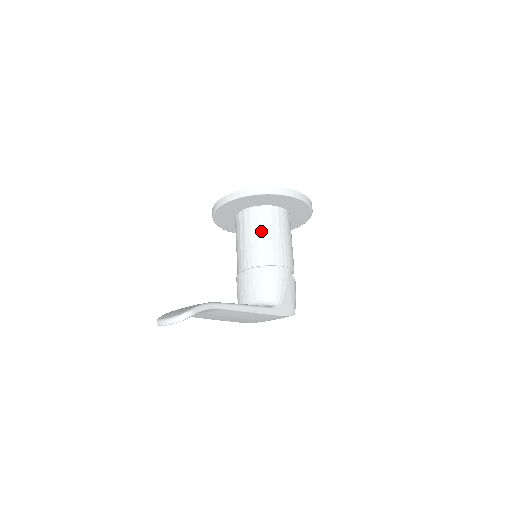
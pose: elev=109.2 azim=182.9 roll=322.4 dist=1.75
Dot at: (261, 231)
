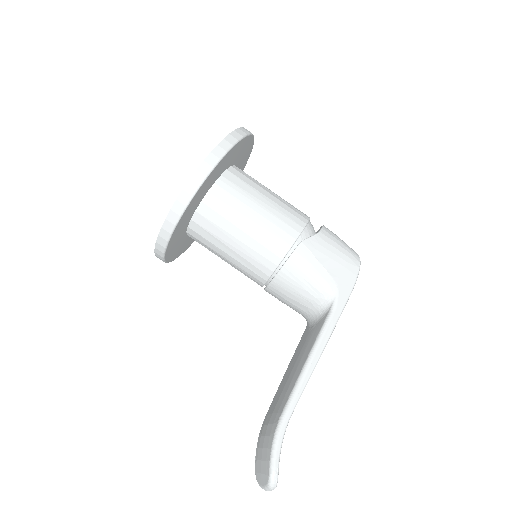
Dot at: (228, 241)
